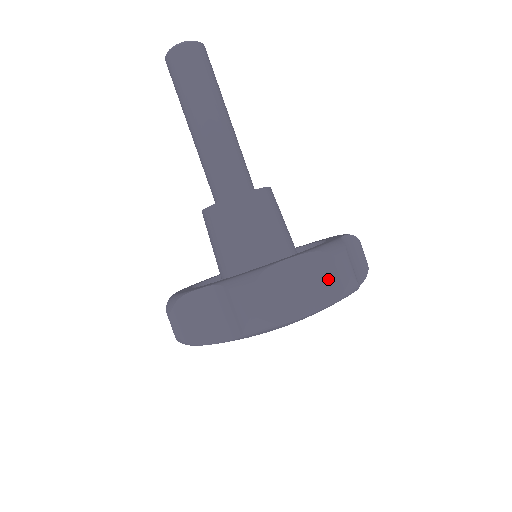
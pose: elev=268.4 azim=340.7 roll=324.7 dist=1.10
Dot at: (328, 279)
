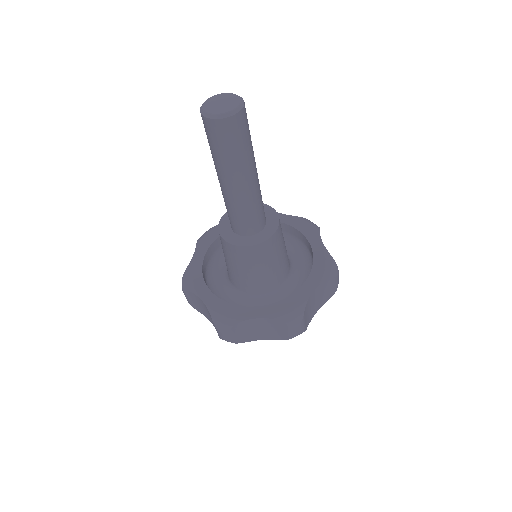
Dot at: (281, 332)
